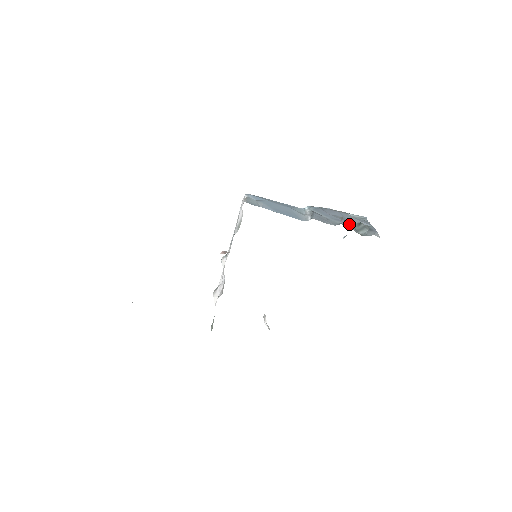
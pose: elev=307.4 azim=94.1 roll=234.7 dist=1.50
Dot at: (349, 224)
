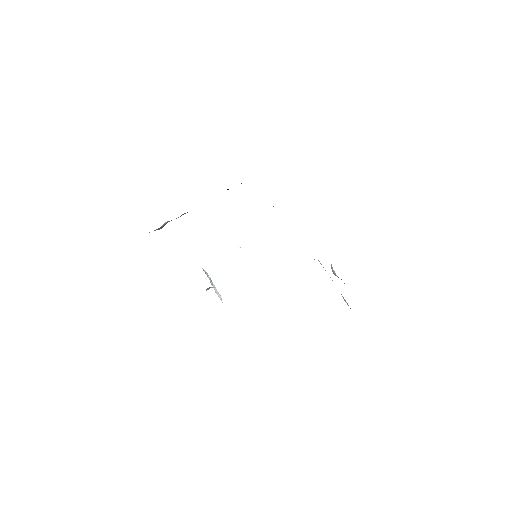
Dot at: (332, 268)
